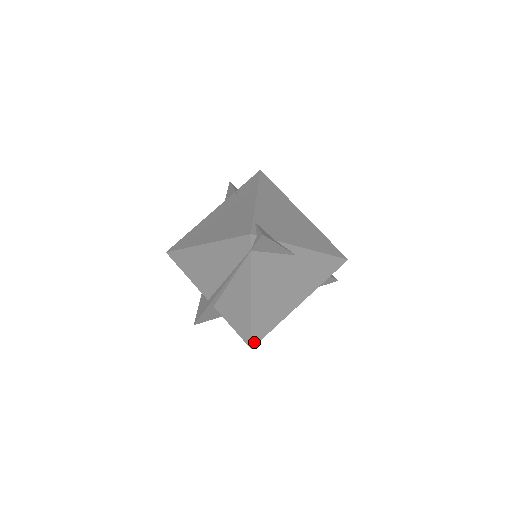
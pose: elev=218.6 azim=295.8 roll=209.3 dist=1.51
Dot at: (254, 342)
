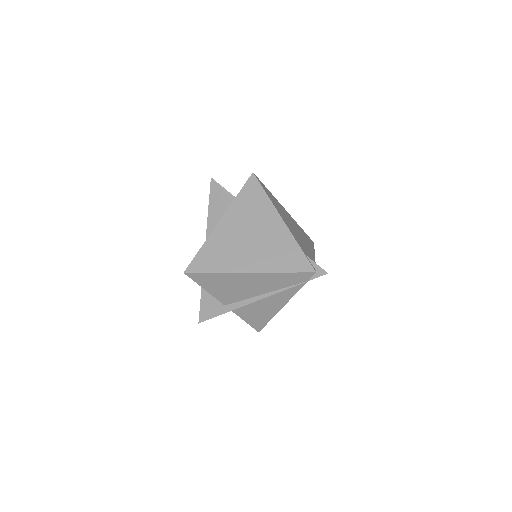
Dot at: occluded
